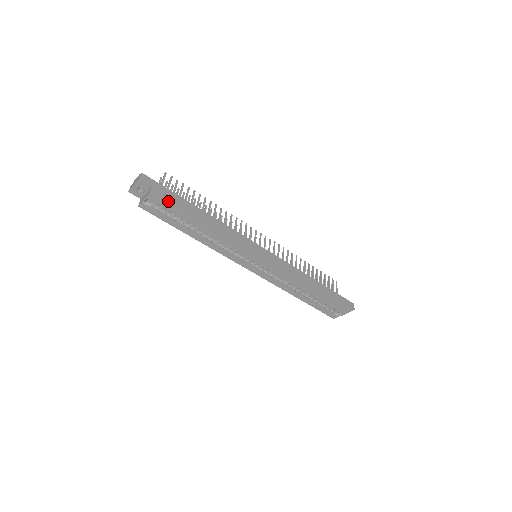
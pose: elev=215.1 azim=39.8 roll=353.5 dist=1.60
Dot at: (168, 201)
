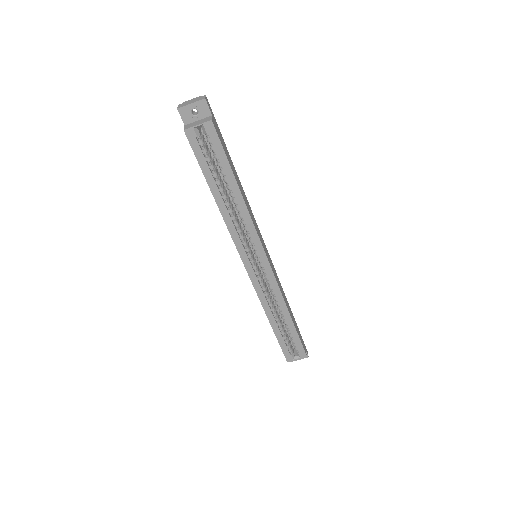
Dot at: (221, 141)
